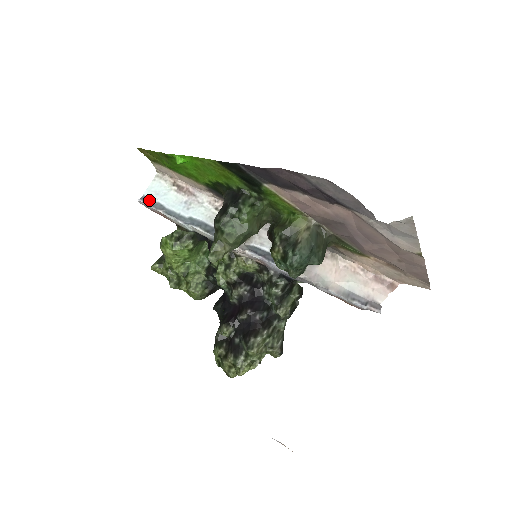
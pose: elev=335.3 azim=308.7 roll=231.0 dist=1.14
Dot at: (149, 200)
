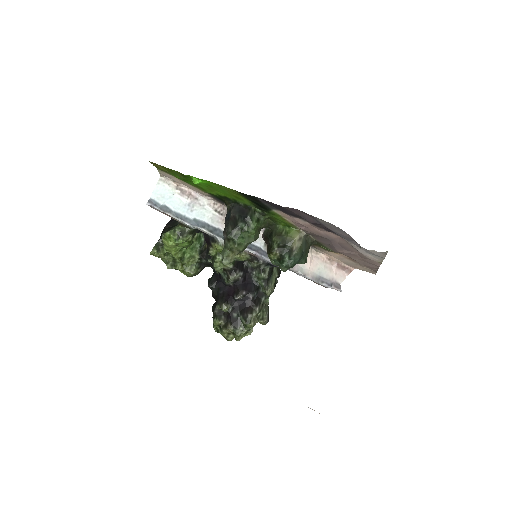
Dot at: (156, 203)
